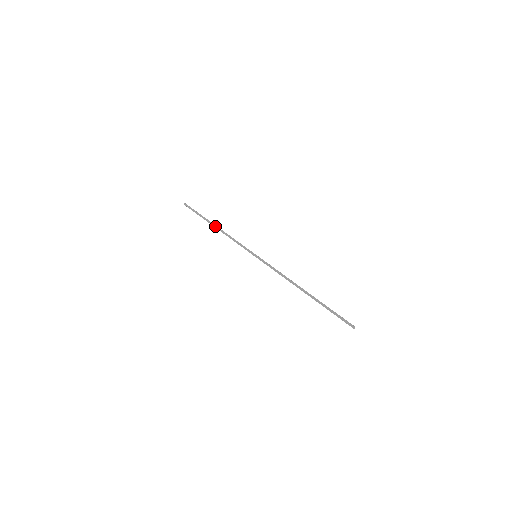
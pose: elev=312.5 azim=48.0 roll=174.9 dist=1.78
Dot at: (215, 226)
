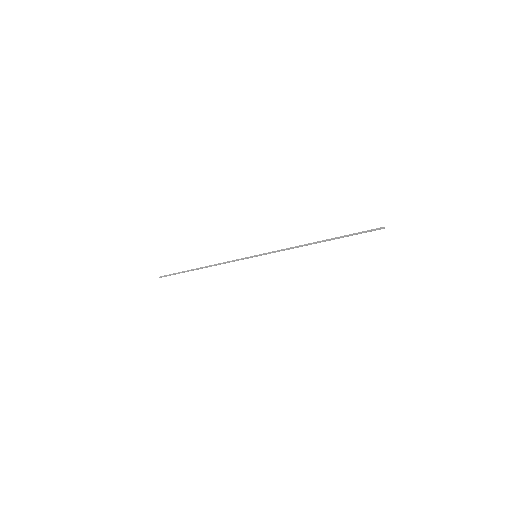
Dot at: (201, 267)
